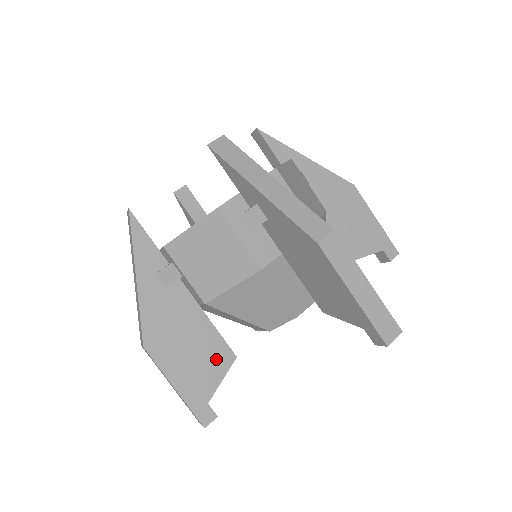
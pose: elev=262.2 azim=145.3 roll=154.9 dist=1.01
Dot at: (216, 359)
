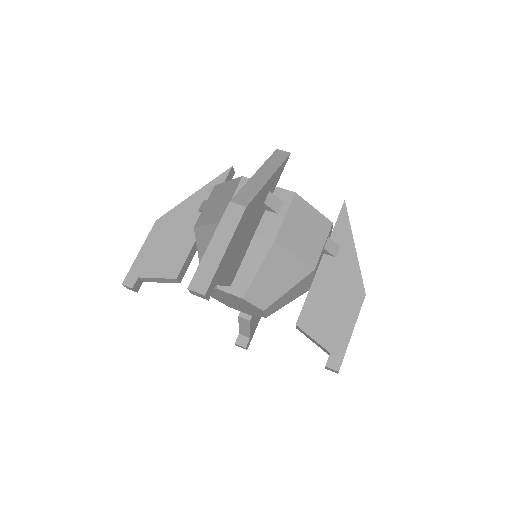
Dot at: (169, 266)
